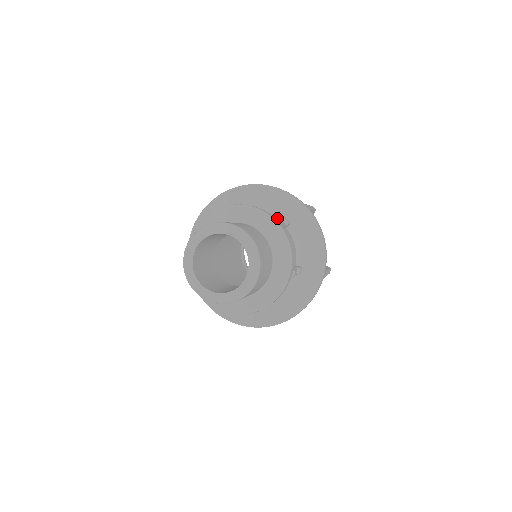
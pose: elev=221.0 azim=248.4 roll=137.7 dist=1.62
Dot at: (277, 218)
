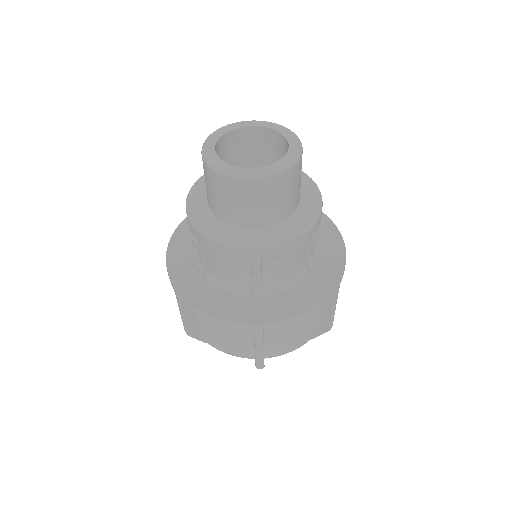
Dot at: occluded
